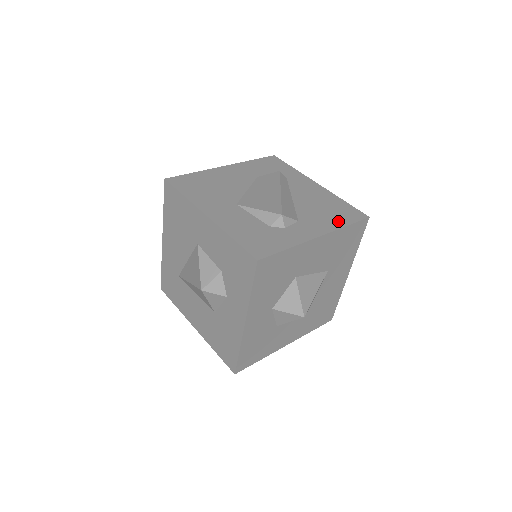
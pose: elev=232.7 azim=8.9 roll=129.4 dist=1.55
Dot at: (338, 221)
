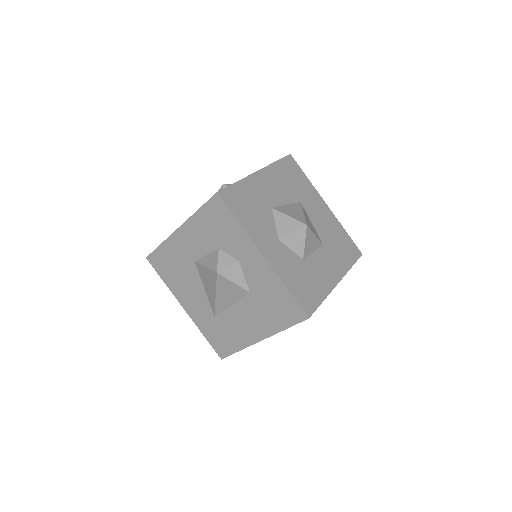
Dot at: occluded
